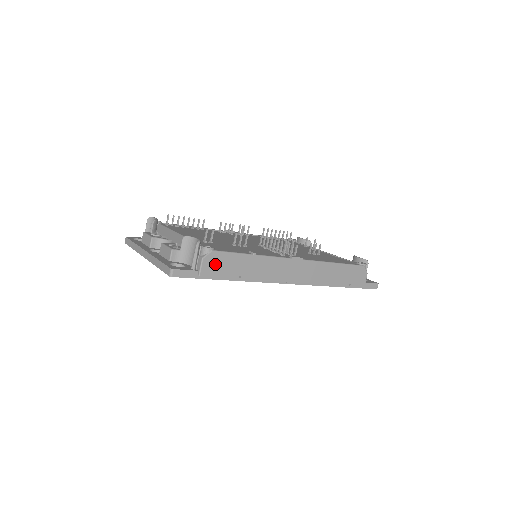
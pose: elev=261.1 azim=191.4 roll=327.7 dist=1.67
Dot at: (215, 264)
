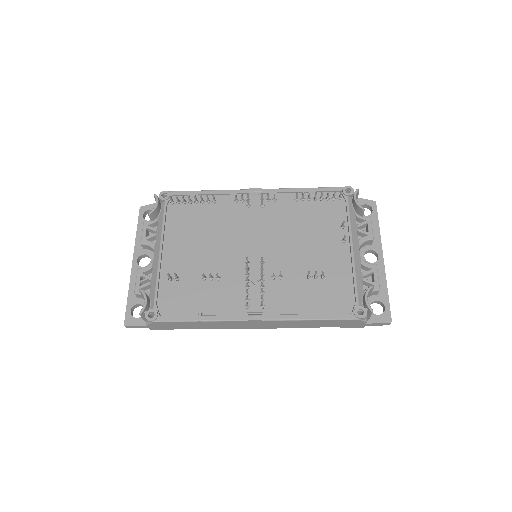
Dot at: (161, 326)
